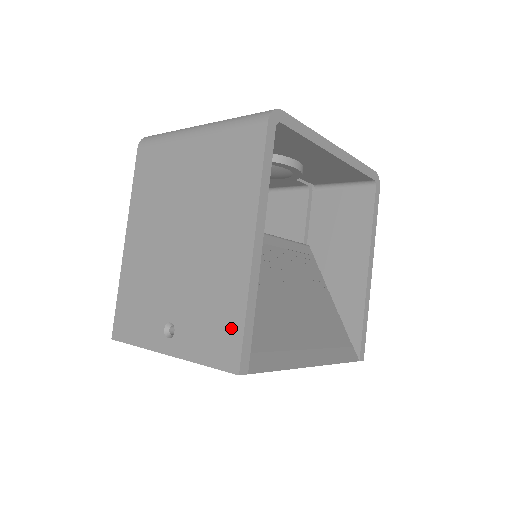
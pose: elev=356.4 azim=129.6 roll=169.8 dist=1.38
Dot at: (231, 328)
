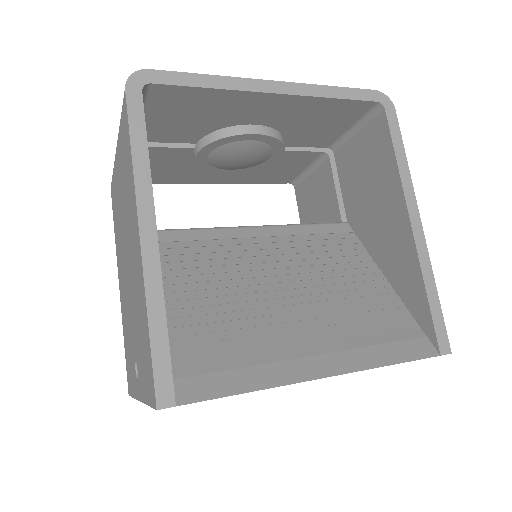
Dot at: (147, 349)
